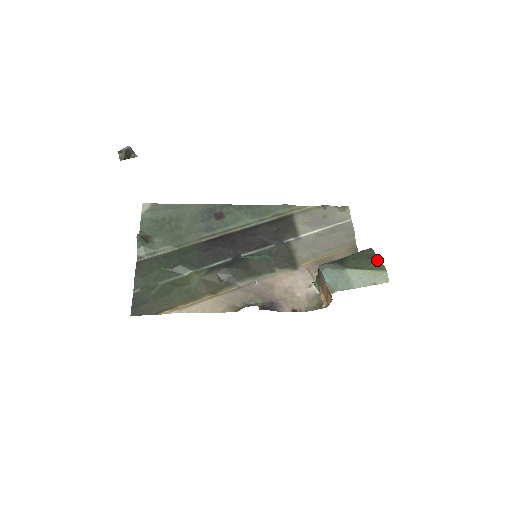
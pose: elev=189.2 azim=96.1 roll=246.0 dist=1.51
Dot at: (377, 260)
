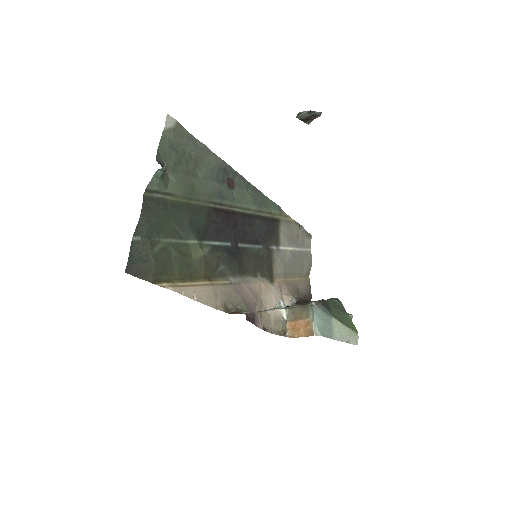
Dot at: (350, 318)
